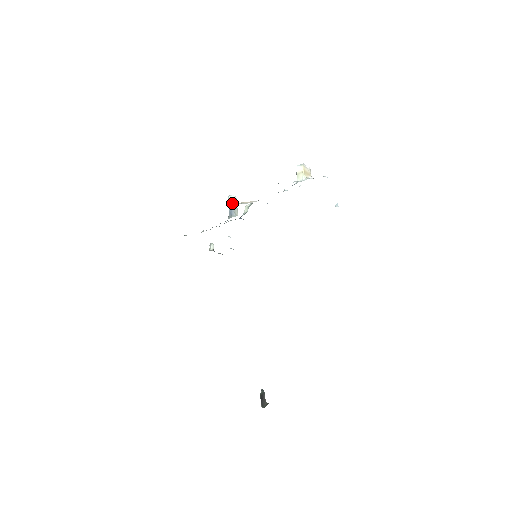
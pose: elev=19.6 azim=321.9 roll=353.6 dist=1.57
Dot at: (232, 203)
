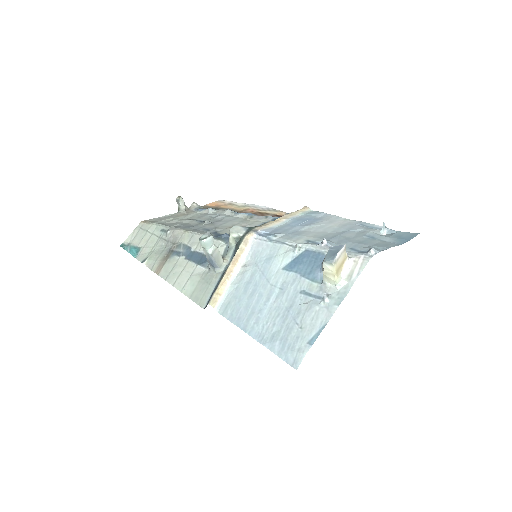
Dot at: (209, 251)
